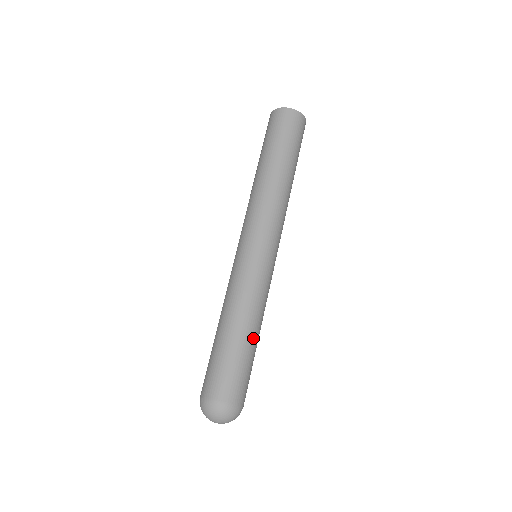
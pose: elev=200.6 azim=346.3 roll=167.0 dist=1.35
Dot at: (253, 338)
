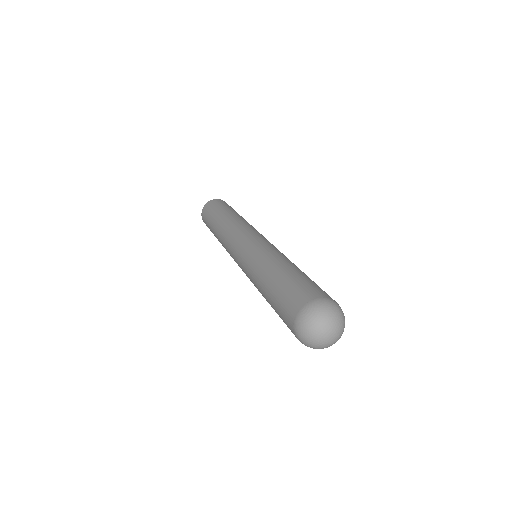
Dot at: (295, 268)
